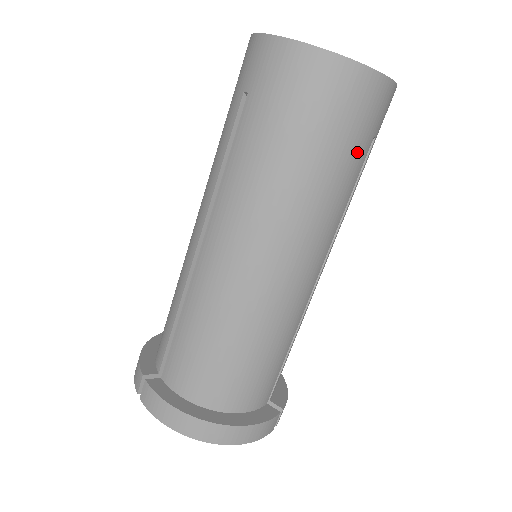
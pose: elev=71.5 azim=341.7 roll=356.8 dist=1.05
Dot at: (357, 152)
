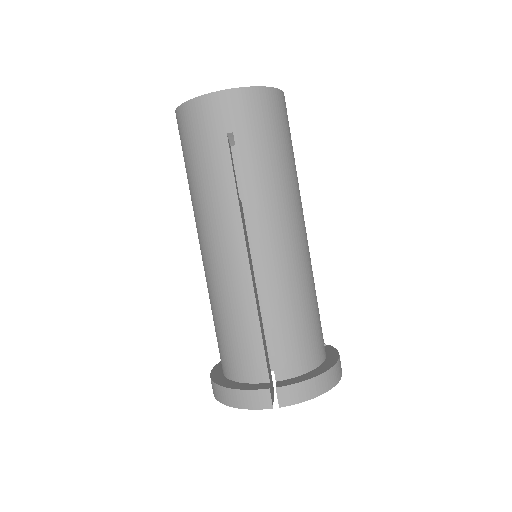
Dot at: occluded
